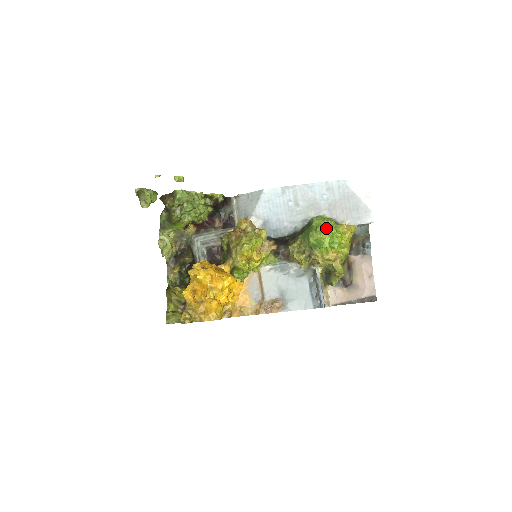
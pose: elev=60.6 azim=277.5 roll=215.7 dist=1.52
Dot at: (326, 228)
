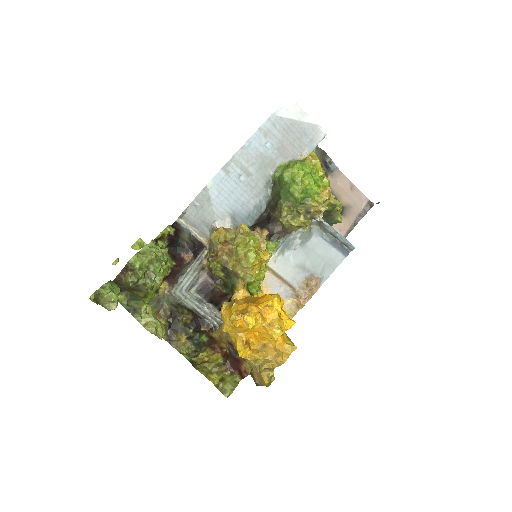
Dot at: (303, 173)
